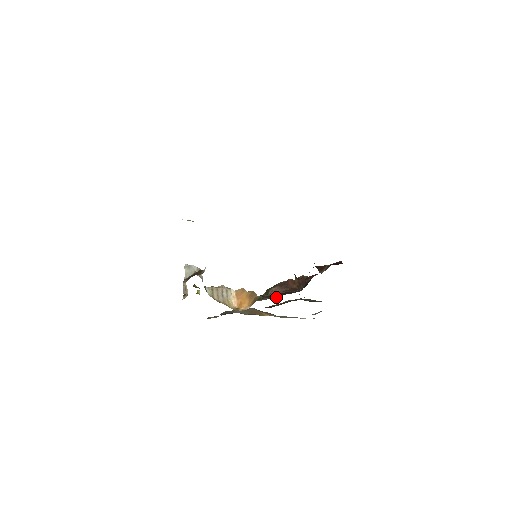
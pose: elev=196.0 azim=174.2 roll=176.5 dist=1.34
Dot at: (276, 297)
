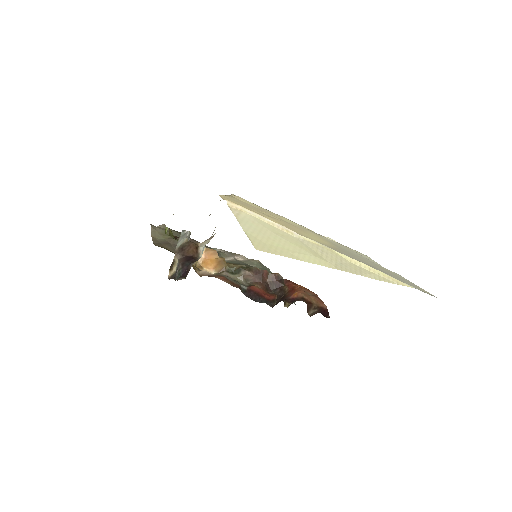
Dot at: (253, 298)
